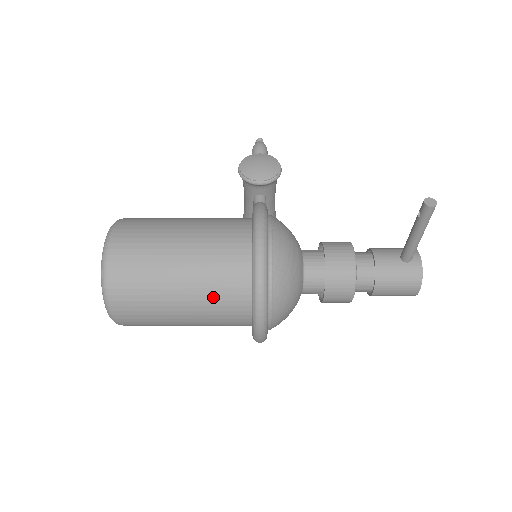
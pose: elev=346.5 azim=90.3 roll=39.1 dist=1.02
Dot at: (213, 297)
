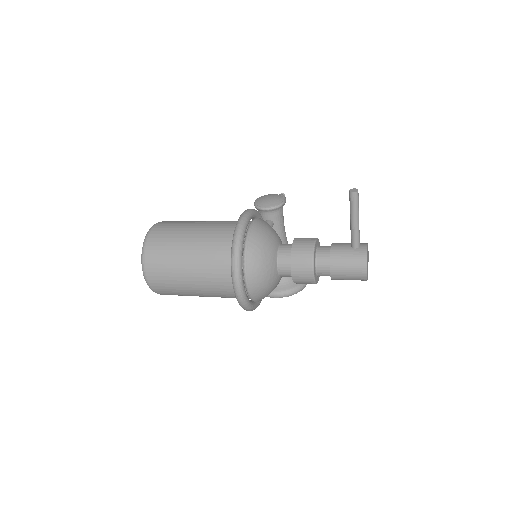
Dot at: (208, 262)
